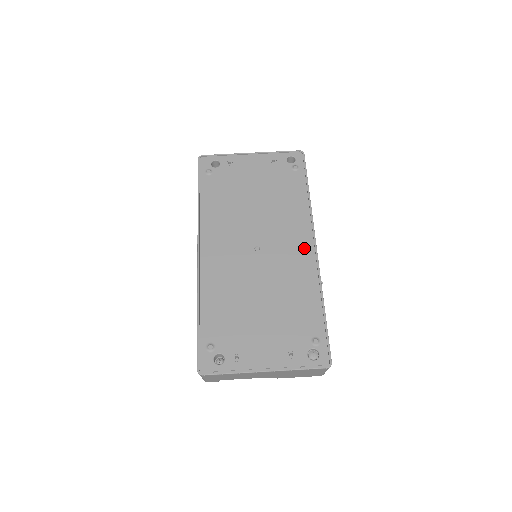
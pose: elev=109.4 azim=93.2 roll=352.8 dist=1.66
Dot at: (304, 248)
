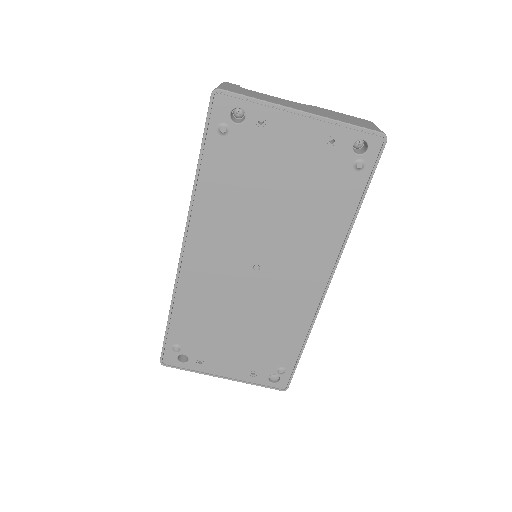
Dot at: (313, 284)
